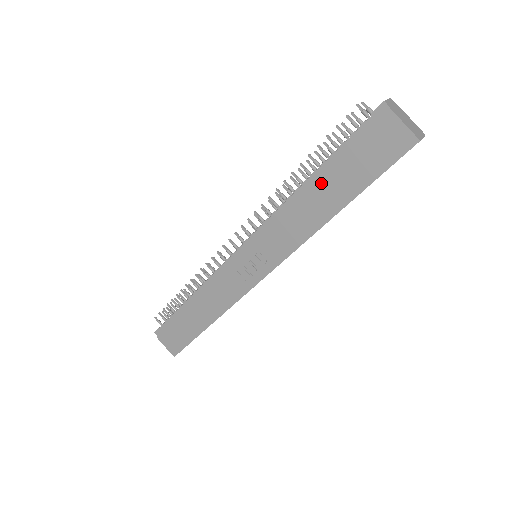
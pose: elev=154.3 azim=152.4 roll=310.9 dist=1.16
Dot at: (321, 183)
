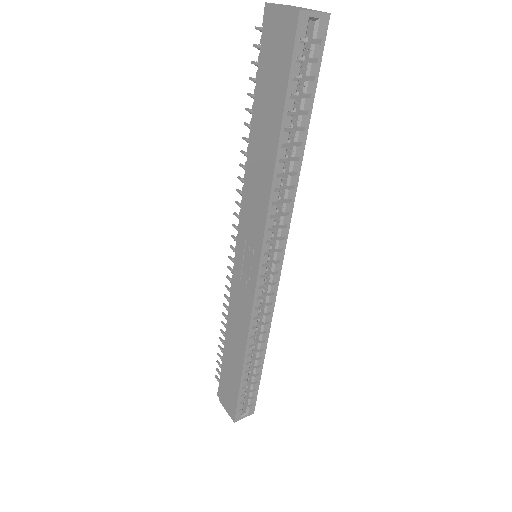
Dot at: (256, 127)
